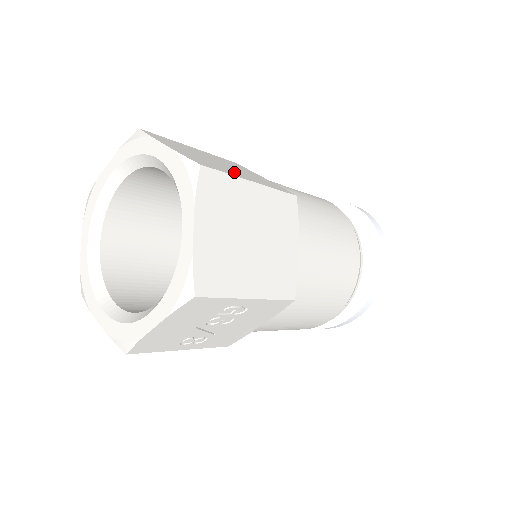
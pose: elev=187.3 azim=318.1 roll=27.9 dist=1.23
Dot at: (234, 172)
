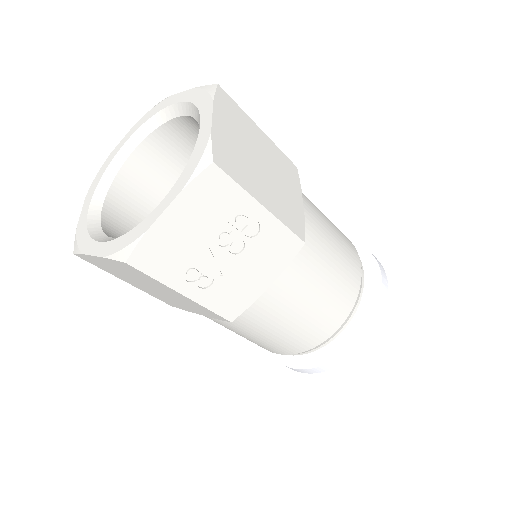
Dot at: occluded
